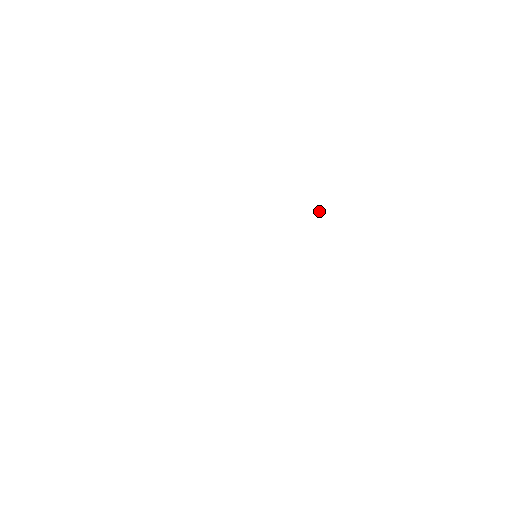
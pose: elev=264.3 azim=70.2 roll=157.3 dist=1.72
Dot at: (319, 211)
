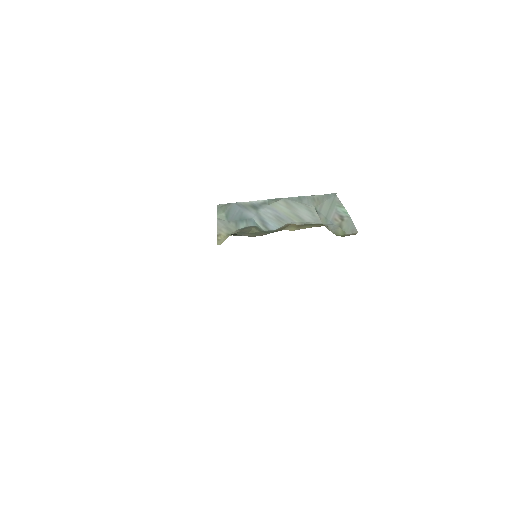
Dot at: (274, 202)
